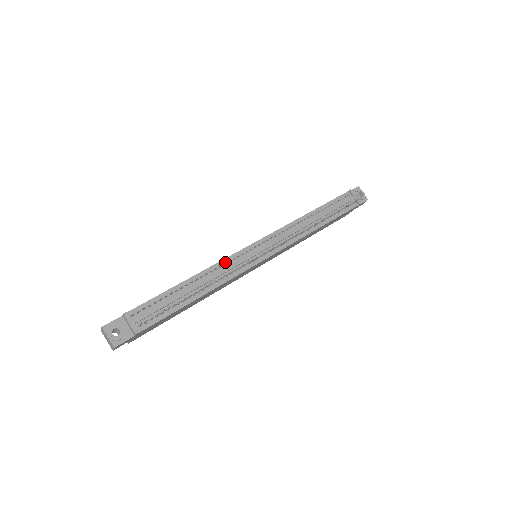
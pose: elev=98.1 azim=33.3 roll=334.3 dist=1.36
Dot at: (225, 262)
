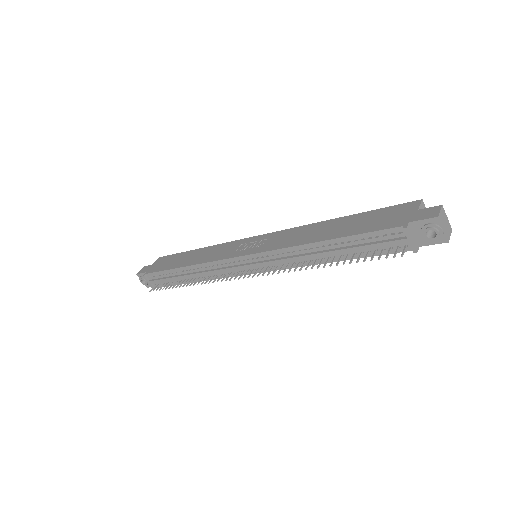
Dot at: (213, 264)
